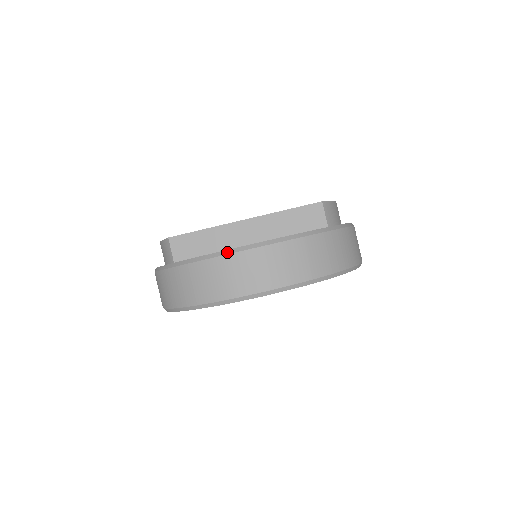
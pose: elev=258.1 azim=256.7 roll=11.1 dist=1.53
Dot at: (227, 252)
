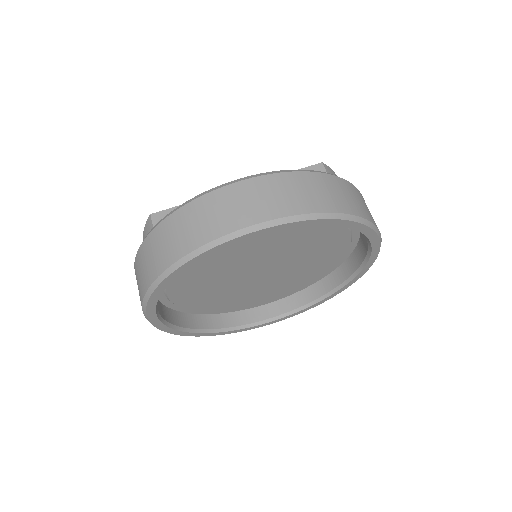
Dot at: (214, 188)
